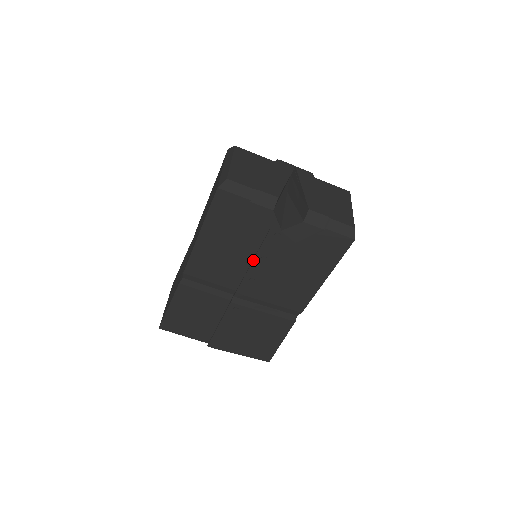
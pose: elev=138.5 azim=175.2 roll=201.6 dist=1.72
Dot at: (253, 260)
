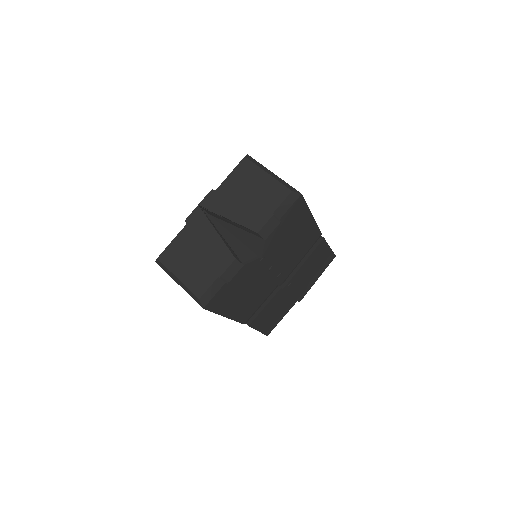
Dot at: (266, 276)
